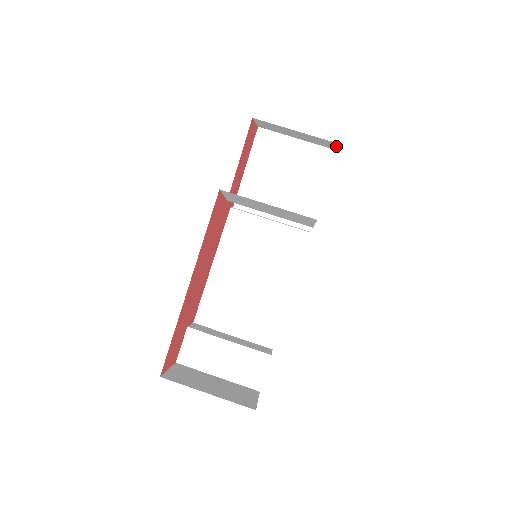
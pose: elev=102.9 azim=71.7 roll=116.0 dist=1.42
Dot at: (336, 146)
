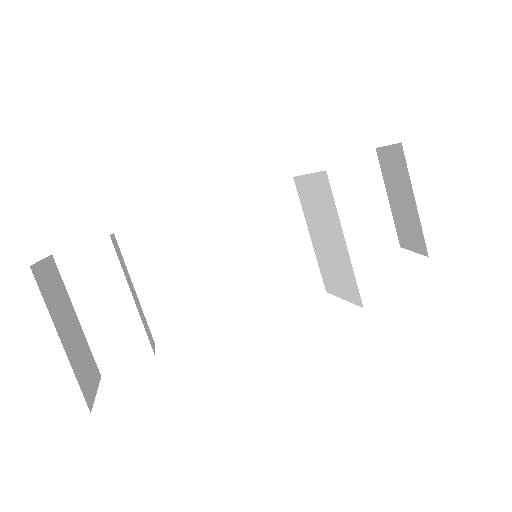
Dot at: (414, 249)
